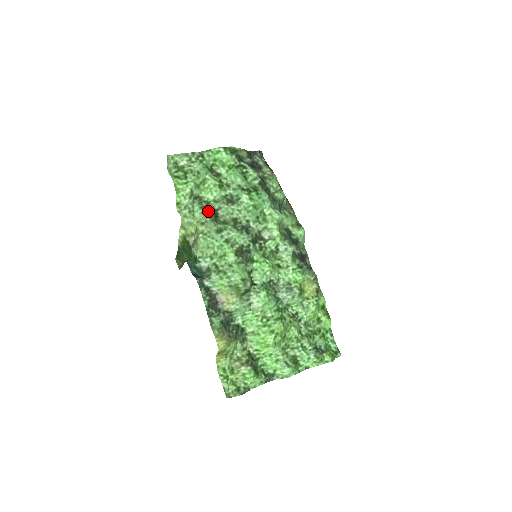
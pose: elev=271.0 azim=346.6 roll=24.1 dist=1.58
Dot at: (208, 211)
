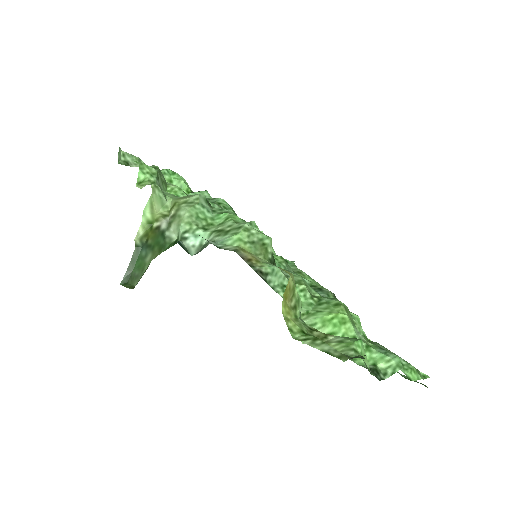
Dot at: occluded
